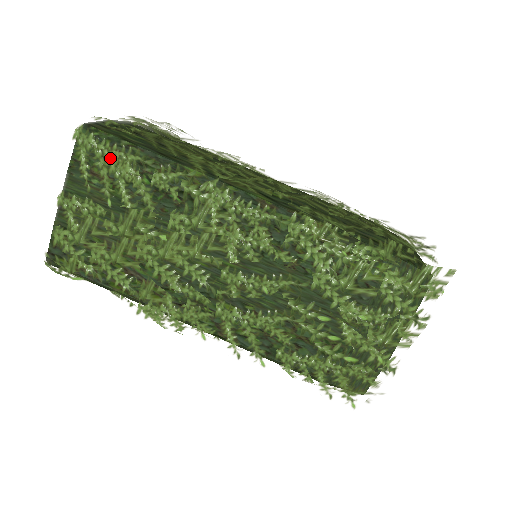
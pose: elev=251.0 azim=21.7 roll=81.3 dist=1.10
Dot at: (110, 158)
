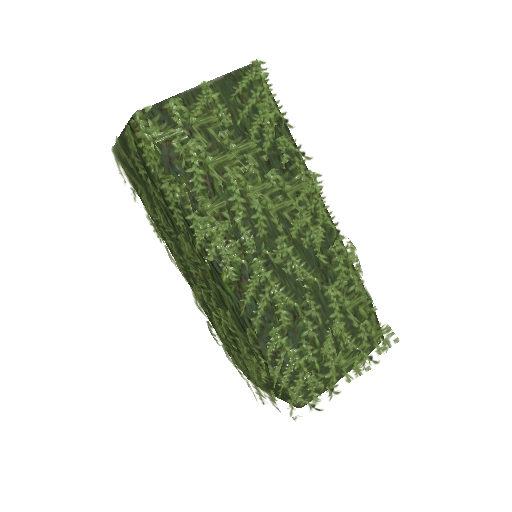
Dot at: (264, 98)
